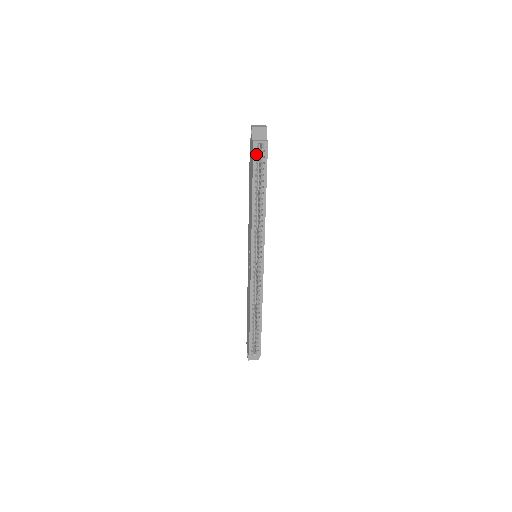
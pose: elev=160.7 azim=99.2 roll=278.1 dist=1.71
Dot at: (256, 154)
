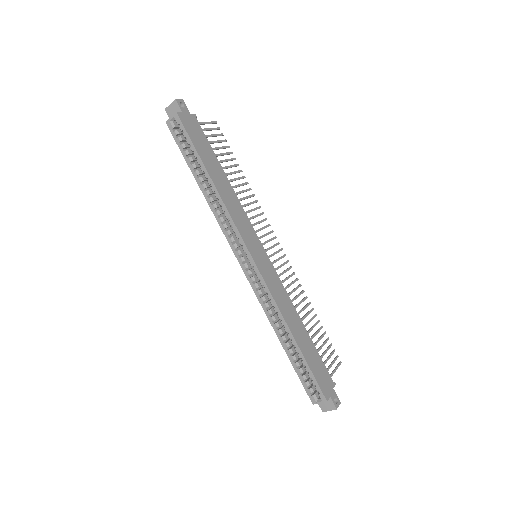
Dot at: (175, 134)
